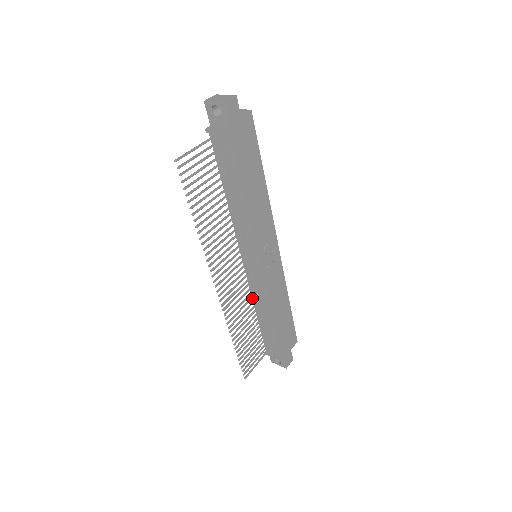
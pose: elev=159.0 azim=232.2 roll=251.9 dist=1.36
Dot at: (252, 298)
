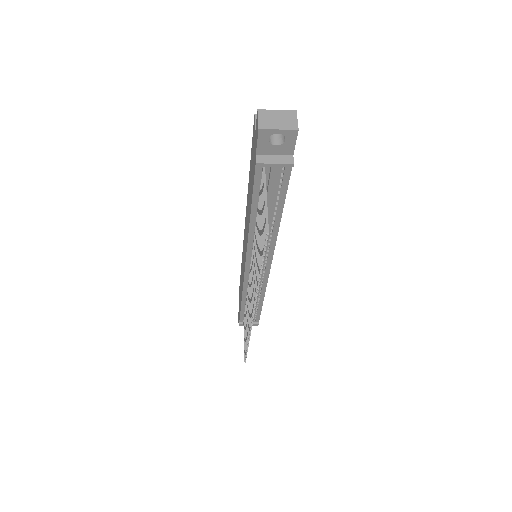
Dot at: occluded
